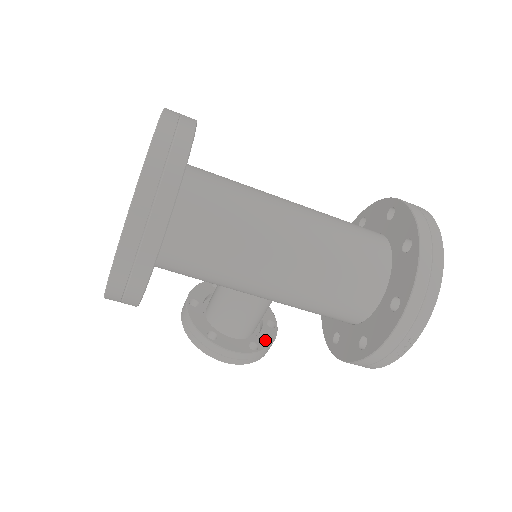
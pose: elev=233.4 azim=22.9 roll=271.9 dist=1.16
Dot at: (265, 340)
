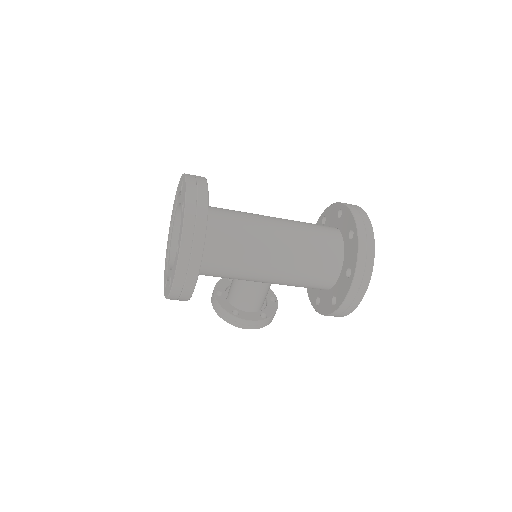
Dot at: (271, 310)
